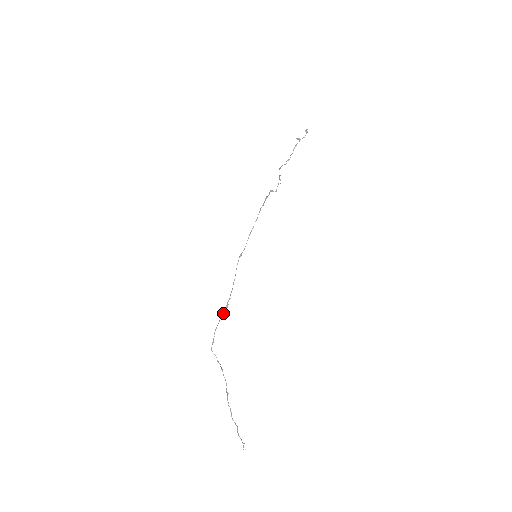
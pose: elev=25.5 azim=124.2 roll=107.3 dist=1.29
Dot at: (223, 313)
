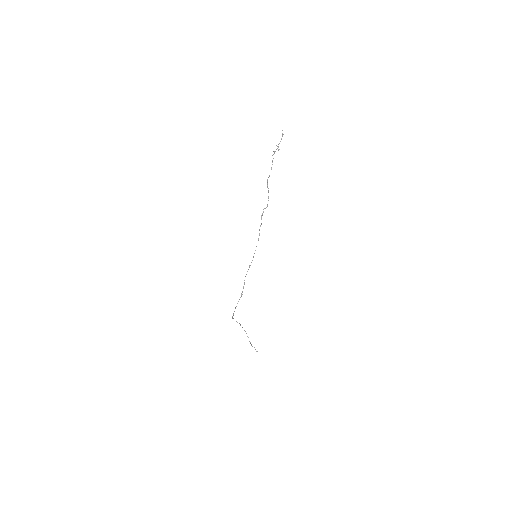
Dot at: occluded
